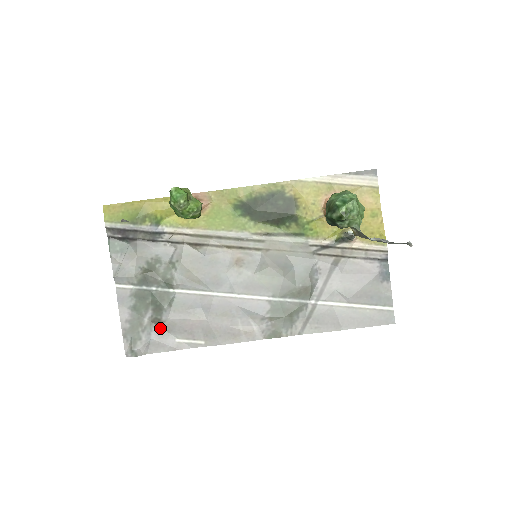
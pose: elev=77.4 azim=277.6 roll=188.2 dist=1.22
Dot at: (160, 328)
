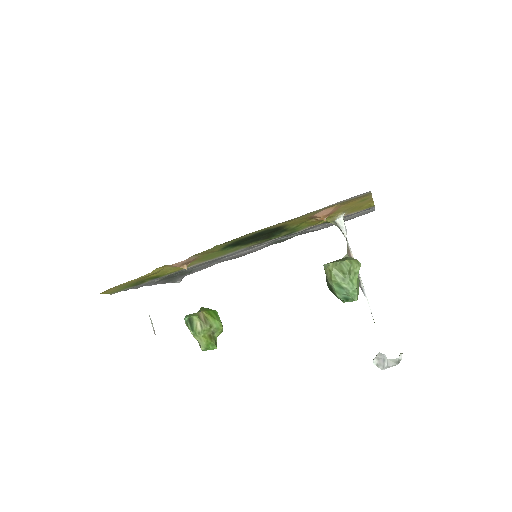
Dot at: occluded
